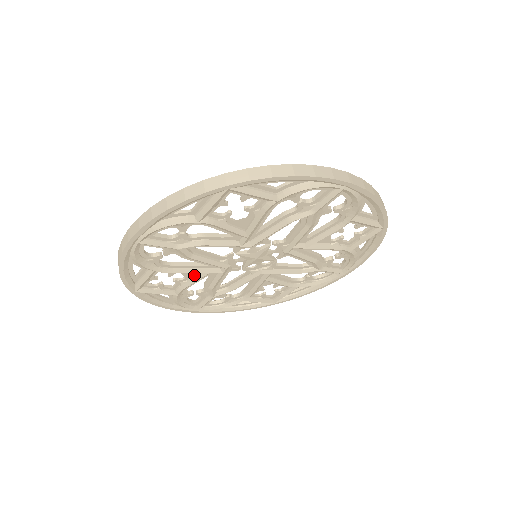
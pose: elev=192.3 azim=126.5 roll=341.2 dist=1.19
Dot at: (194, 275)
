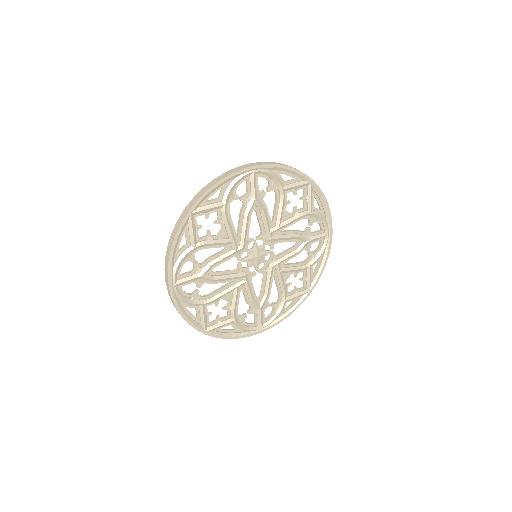
Dot at: (221, 238)
